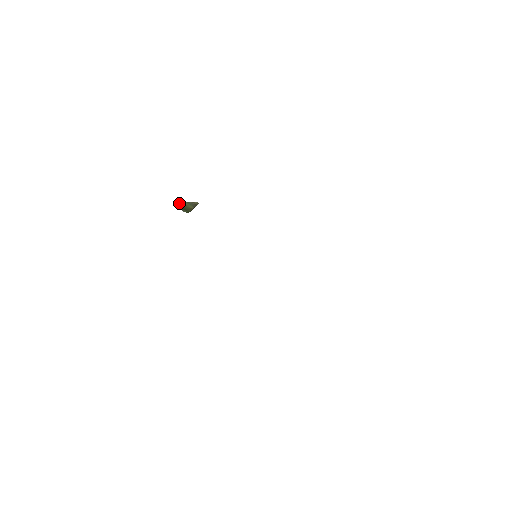
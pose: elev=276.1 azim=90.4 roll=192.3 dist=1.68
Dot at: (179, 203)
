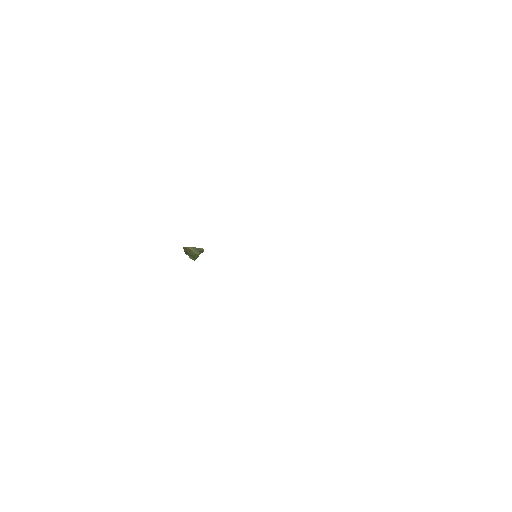
Dot at: (185, 248)
